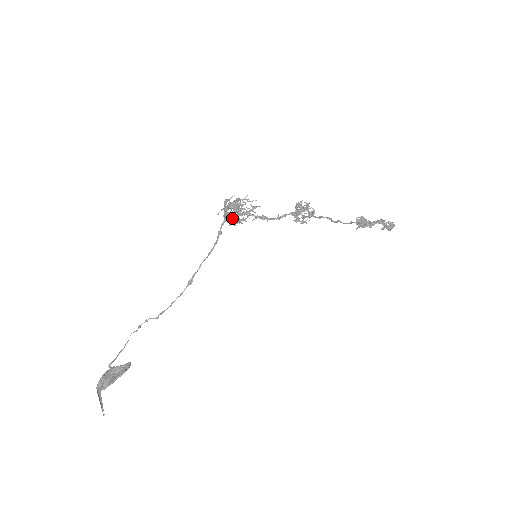
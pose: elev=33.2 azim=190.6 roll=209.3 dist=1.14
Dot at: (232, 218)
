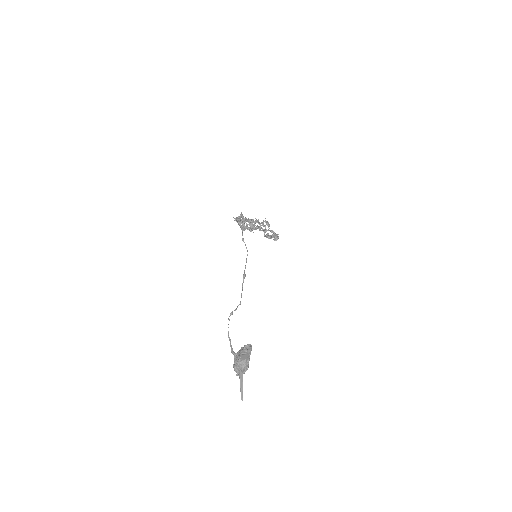
Dot at: (253, 225)
